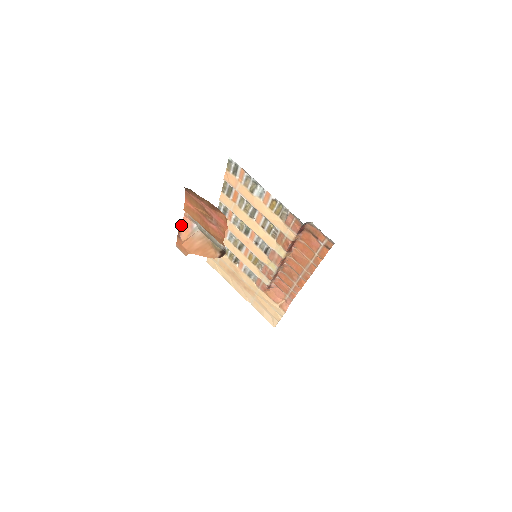
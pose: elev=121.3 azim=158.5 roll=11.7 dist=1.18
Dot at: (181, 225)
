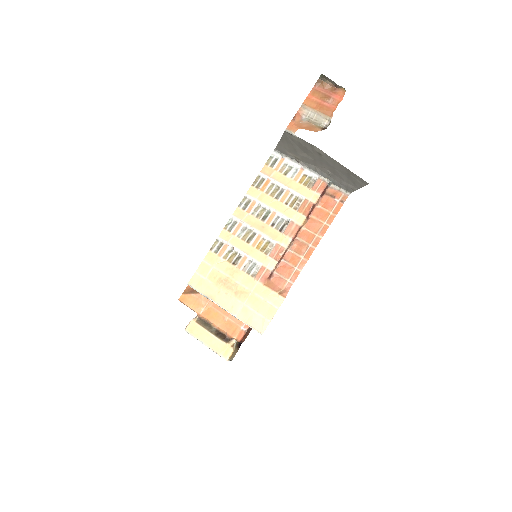
Dot at: (296, 114)
